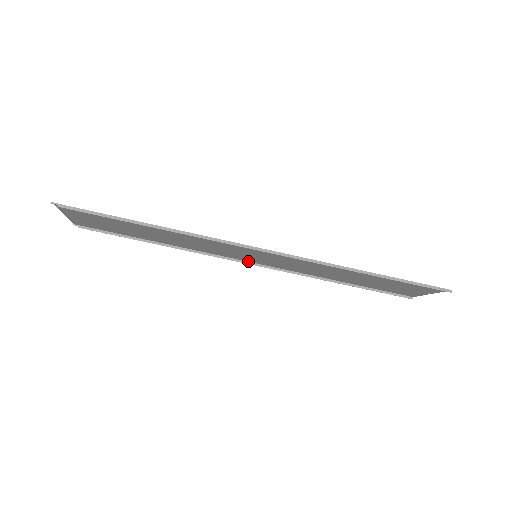
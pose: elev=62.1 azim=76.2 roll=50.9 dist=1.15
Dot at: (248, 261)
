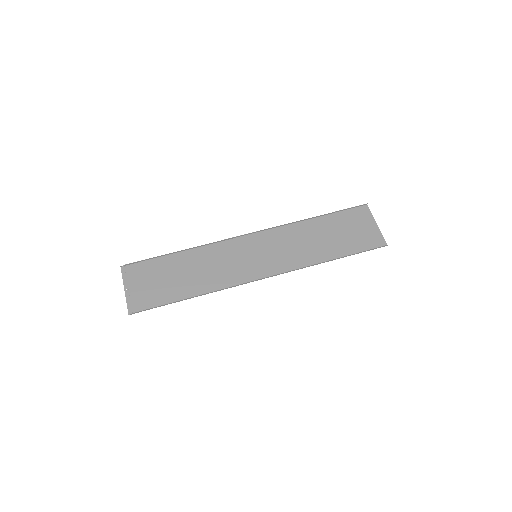
Dot at: (261, 279)
